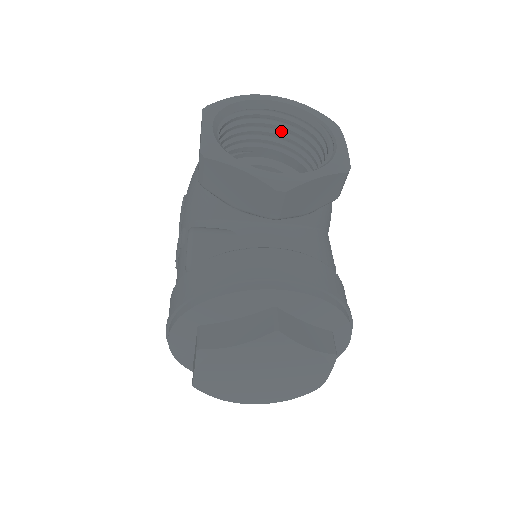
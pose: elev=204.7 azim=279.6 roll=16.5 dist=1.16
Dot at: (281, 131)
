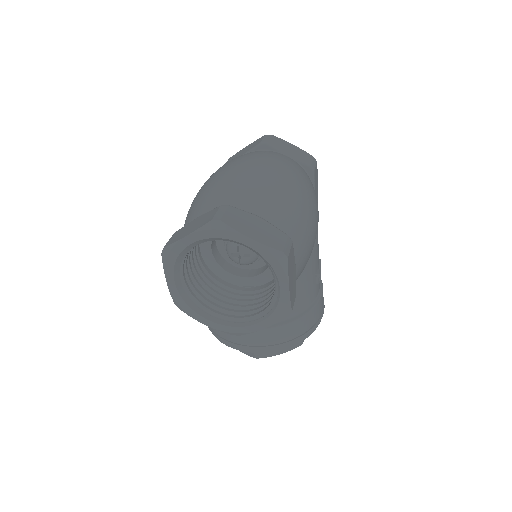
Dot at: occluded
